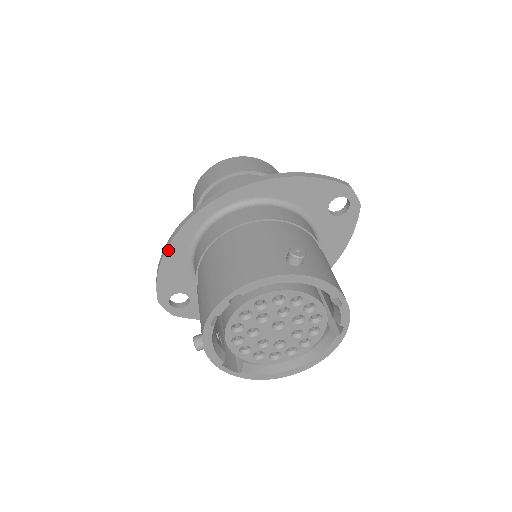
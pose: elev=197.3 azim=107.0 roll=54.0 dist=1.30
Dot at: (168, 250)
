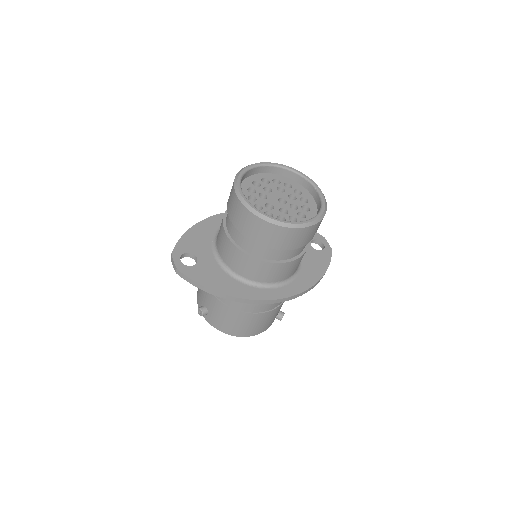
Dot at: (226, 298)
